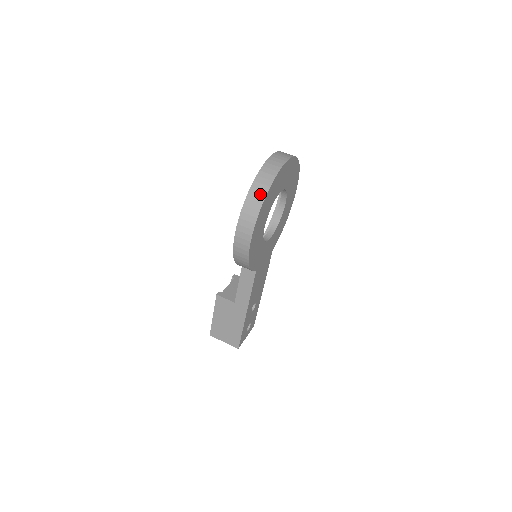
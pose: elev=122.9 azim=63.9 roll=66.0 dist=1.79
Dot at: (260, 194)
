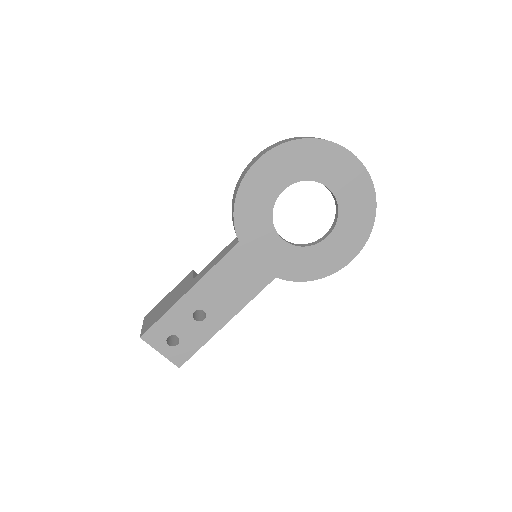
Dot at: (305, 137)
